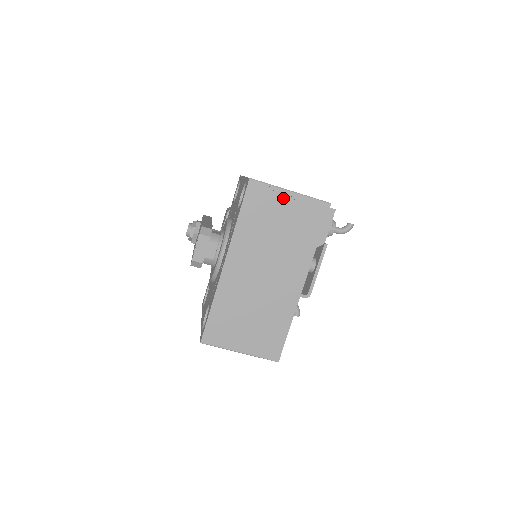
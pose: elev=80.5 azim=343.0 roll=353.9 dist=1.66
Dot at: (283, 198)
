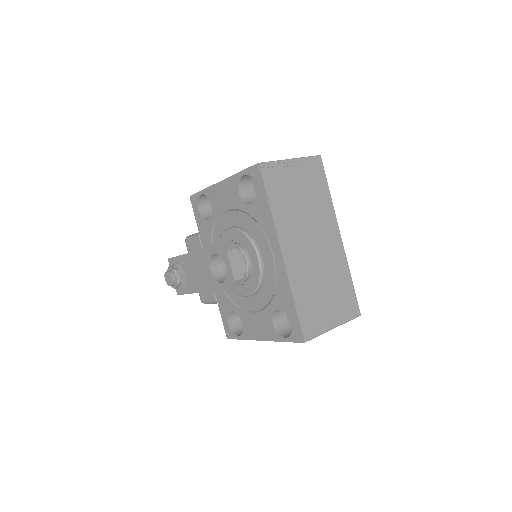
Dot at: (290, 168)
